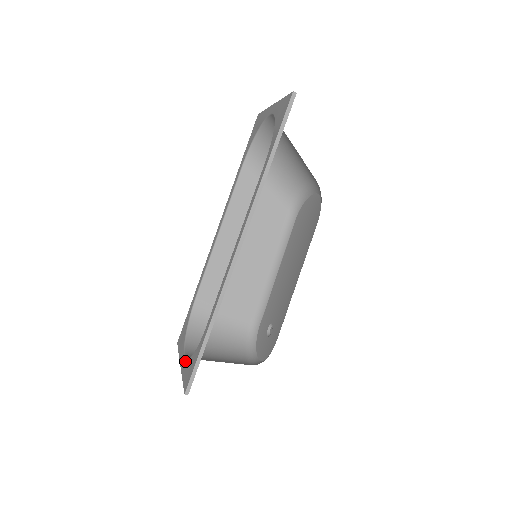
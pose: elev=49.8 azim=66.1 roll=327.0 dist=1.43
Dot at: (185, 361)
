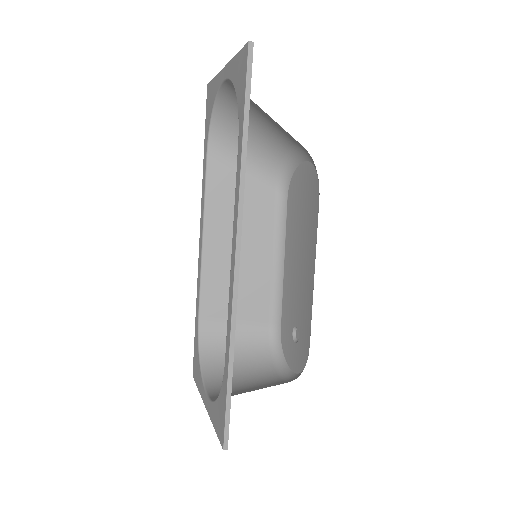
Dot at: (210, 404)
